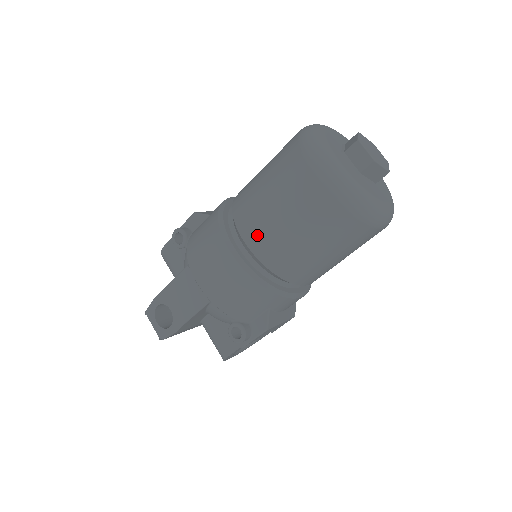
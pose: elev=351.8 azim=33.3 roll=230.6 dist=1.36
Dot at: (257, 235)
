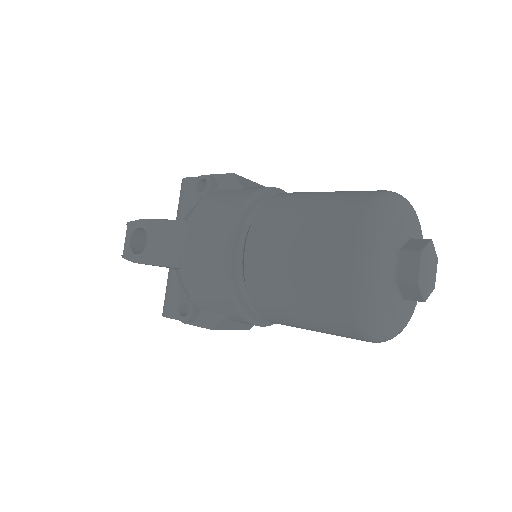
Dot at: (259, 254)
